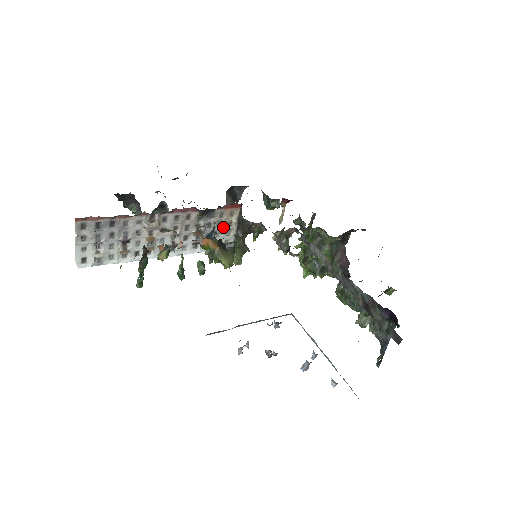
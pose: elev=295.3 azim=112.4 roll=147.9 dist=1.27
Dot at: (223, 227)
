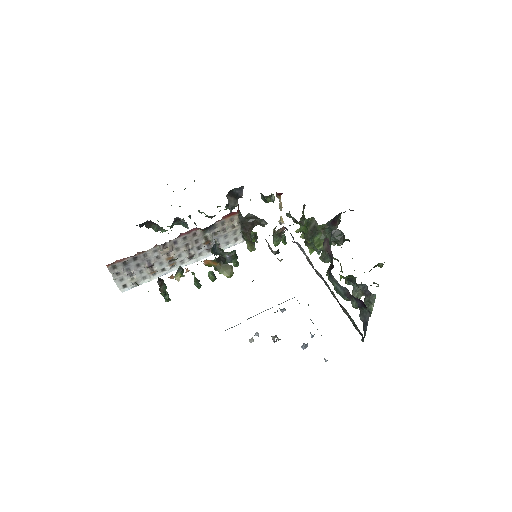
Dot at: (228, 231)
